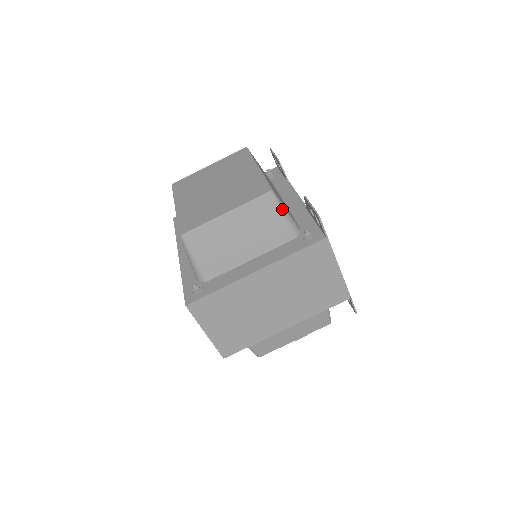
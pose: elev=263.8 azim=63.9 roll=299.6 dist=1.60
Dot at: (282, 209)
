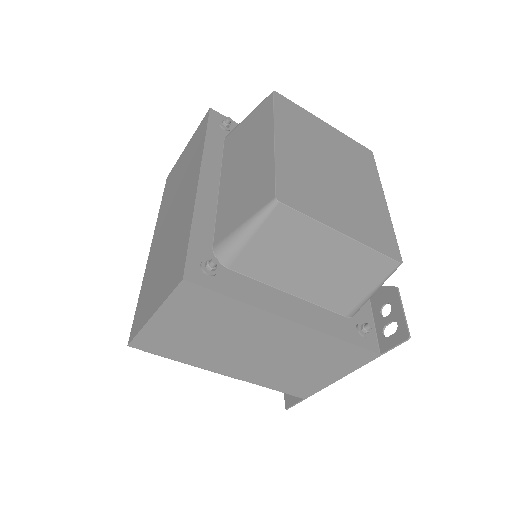
Dot at: (380, 286)
